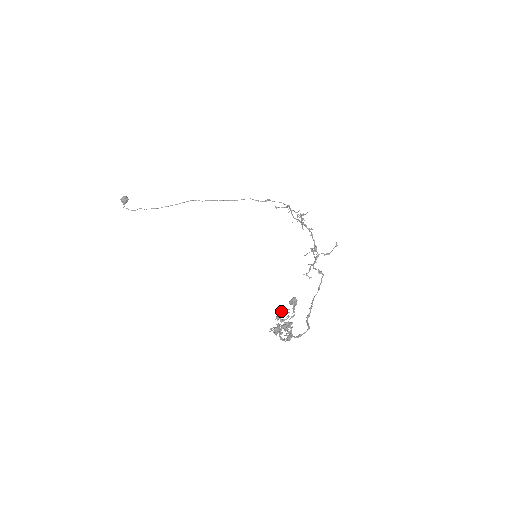
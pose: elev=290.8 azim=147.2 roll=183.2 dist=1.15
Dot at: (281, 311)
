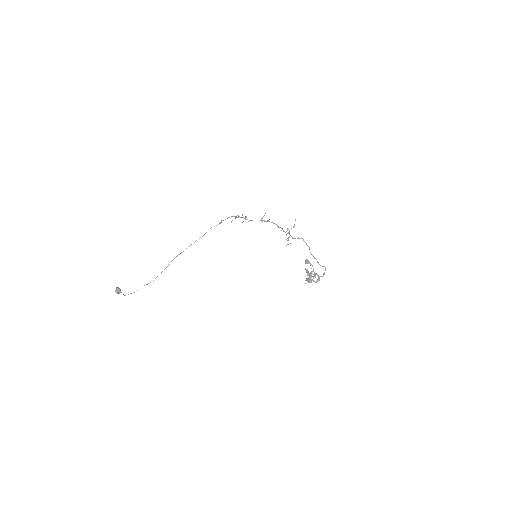
Dot at: (307, 271)
